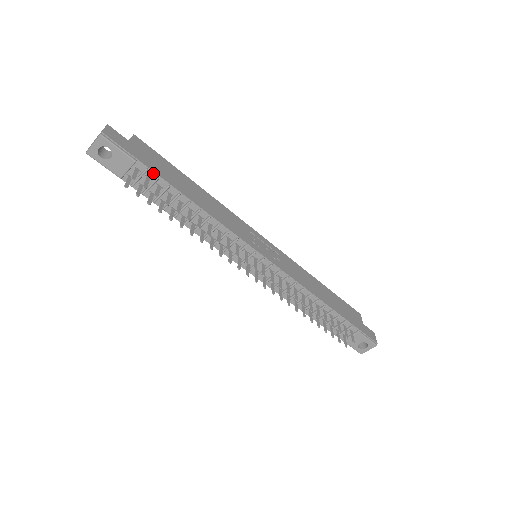
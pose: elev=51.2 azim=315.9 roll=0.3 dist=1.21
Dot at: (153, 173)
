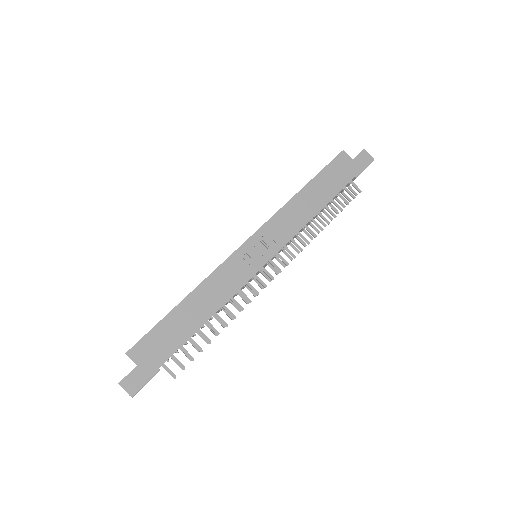
Dot at: (172, 355)
